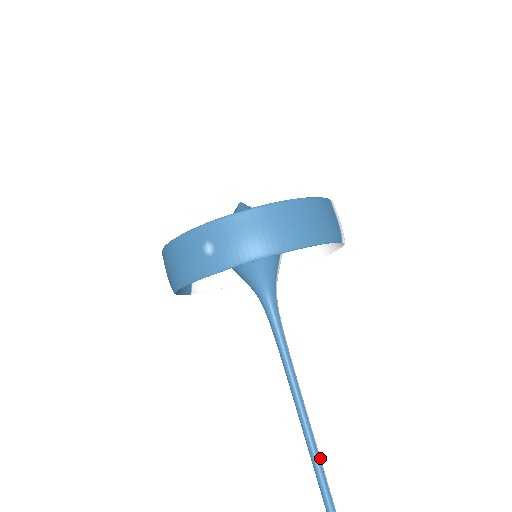
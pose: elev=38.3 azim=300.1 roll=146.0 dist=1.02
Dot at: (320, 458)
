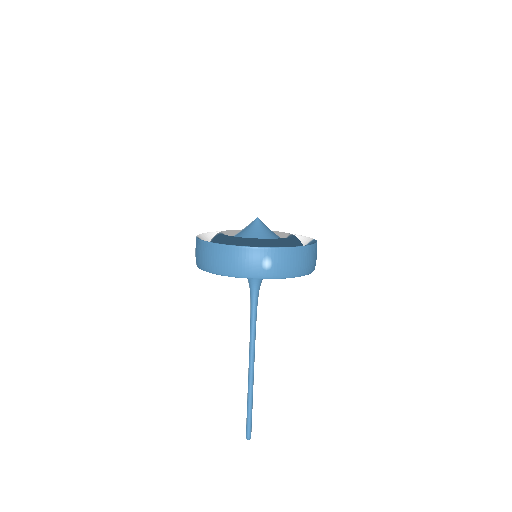
Dot at: (253, 382)
